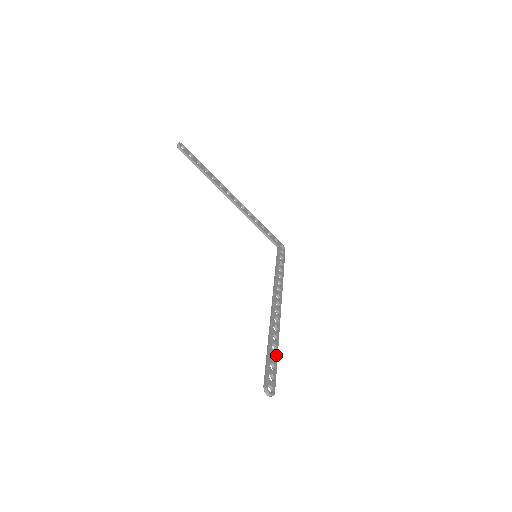
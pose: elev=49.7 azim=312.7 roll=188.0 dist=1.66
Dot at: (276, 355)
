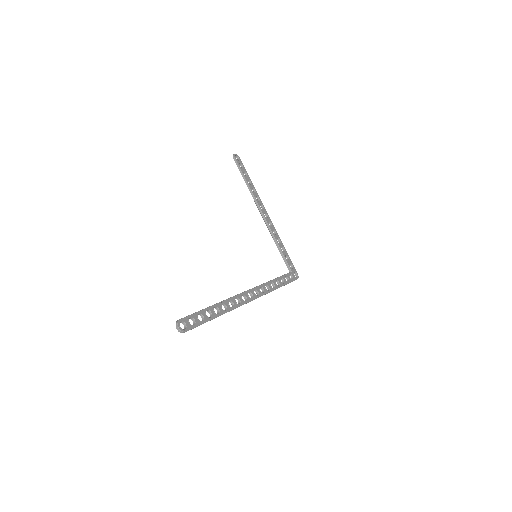
Dot at: (213, 316)
